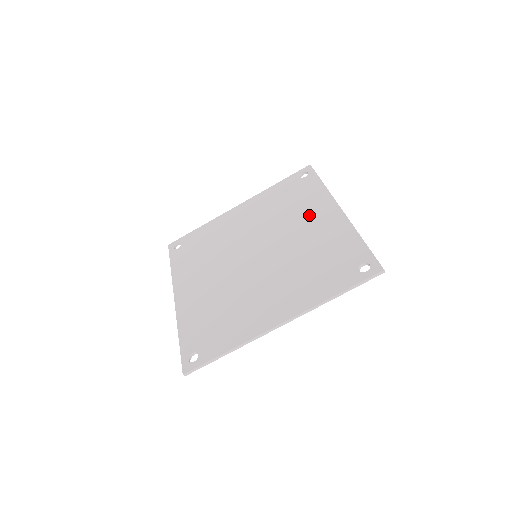
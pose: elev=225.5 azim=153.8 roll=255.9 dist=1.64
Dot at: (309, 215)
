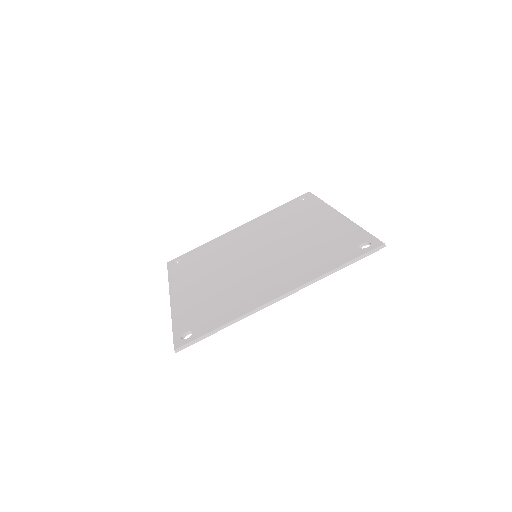
Dot at: (309, 221)
